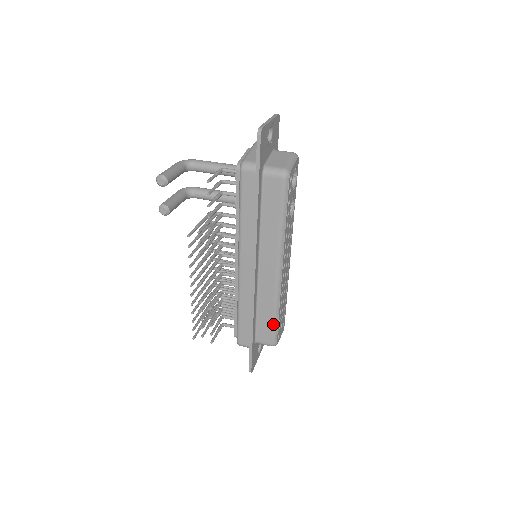
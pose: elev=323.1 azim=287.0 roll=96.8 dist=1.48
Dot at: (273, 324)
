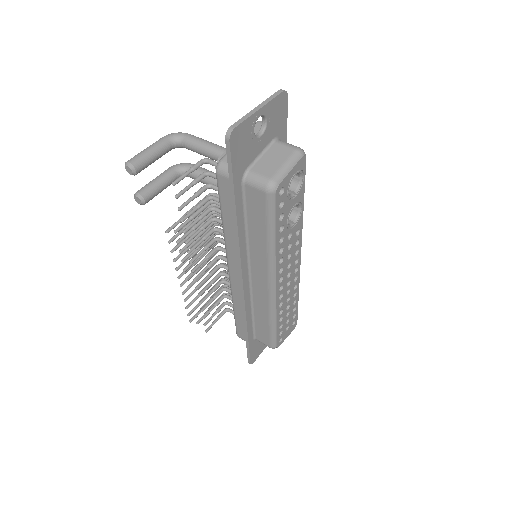
Dot at: (270, 331)
